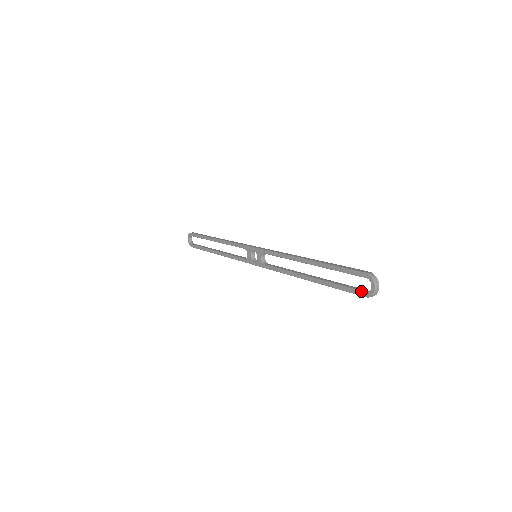
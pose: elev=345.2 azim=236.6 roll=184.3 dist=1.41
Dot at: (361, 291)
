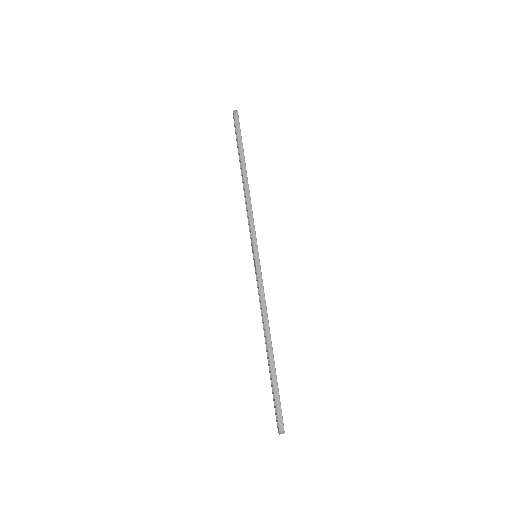
Dot at: (276, 418)
